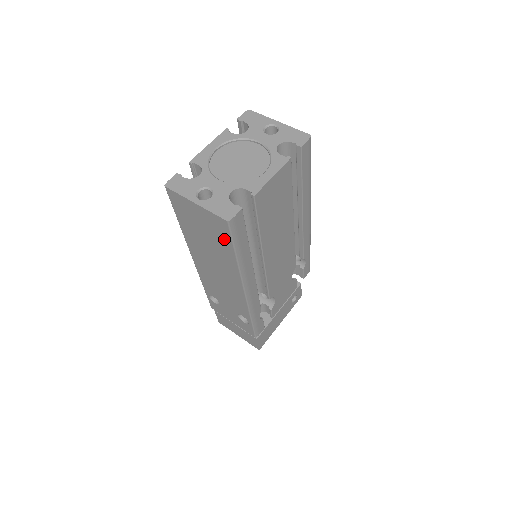
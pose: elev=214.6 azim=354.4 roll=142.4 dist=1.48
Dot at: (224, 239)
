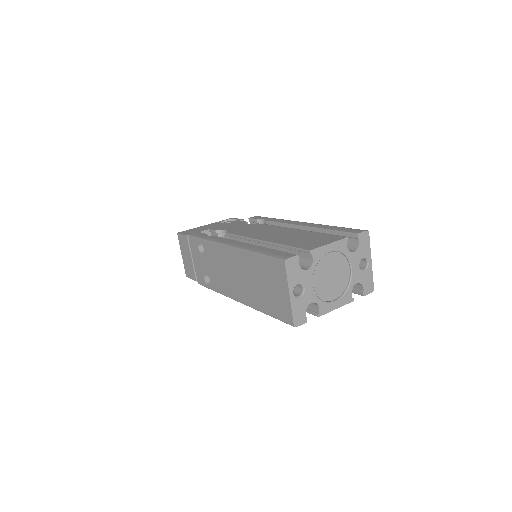
Dot at: (275, 311)
